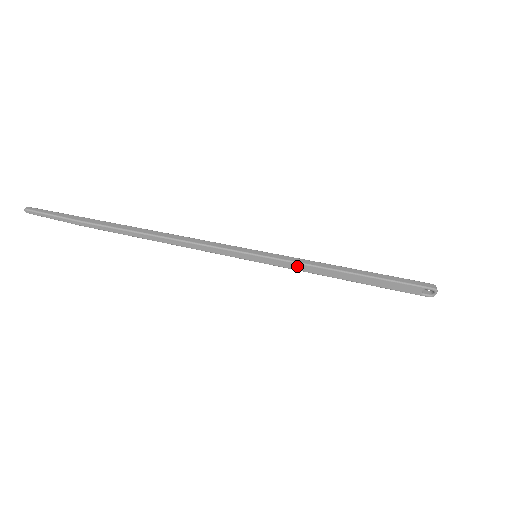
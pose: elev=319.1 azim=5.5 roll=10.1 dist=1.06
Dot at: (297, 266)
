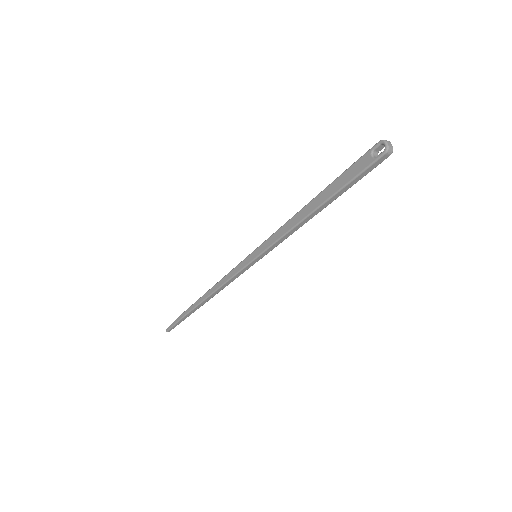
Dot at: (276, 235)
